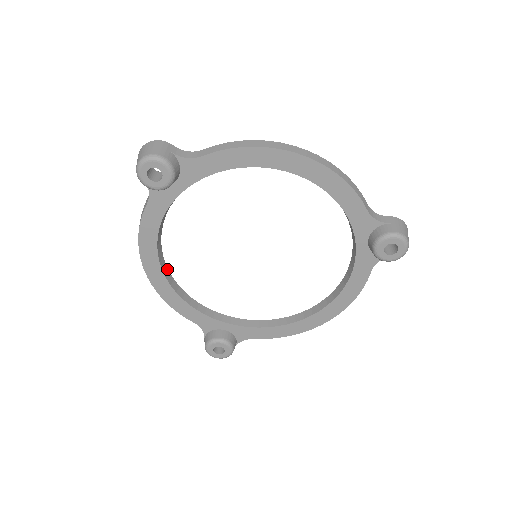
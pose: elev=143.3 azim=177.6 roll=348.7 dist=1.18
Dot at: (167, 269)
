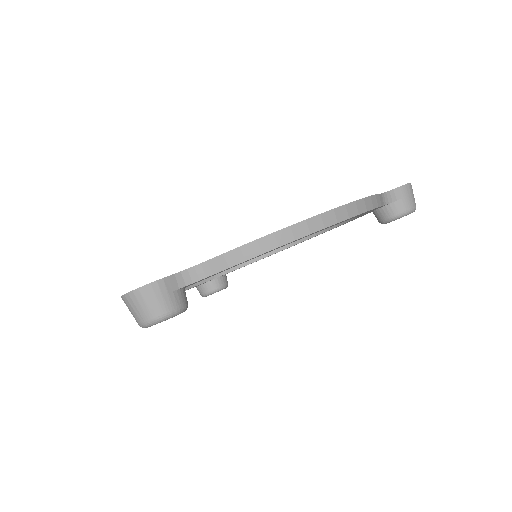
Dot at: occluded
